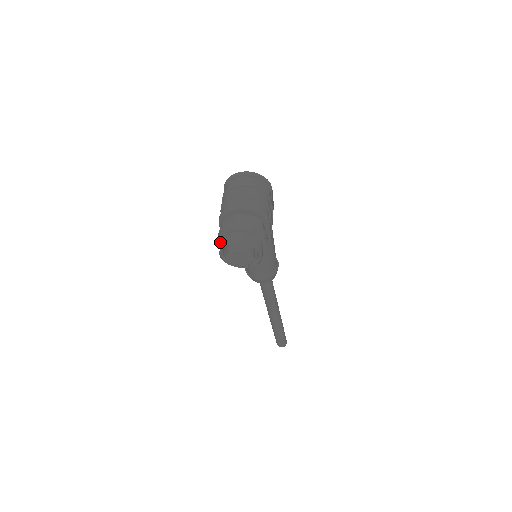
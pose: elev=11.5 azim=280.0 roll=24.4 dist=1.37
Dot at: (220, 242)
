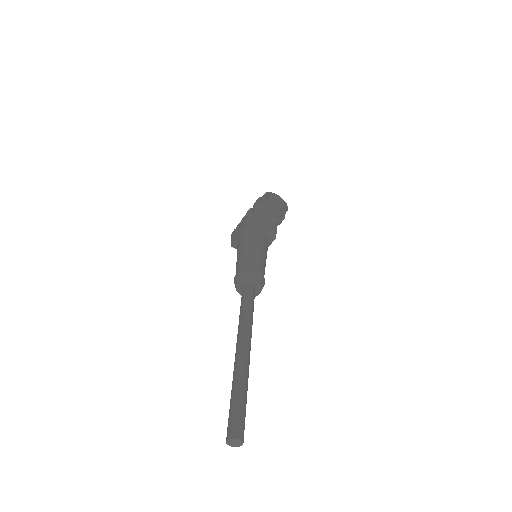
Dot at: (259, 200)
